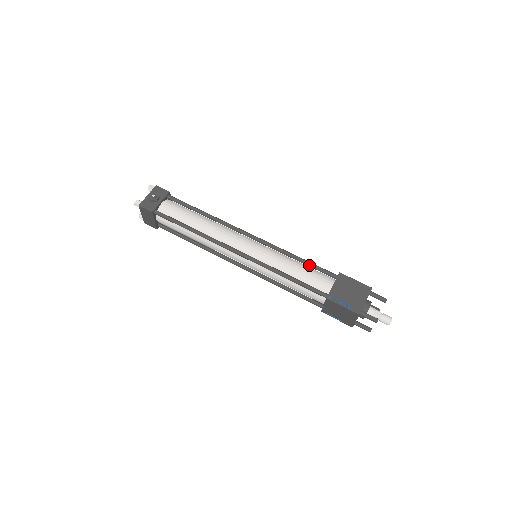
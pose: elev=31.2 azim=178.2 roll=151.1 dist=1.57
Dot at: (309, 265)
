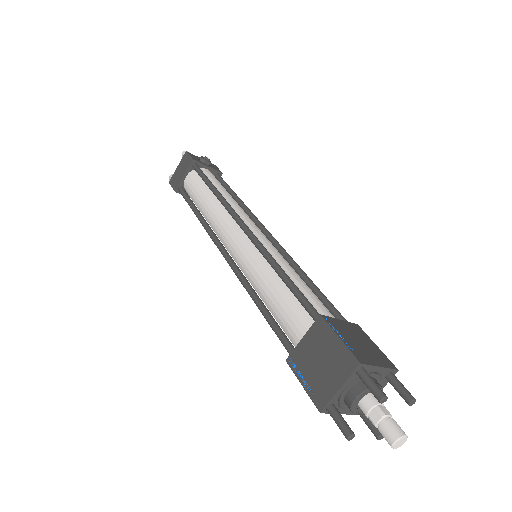
Dot at: (319, 293)
